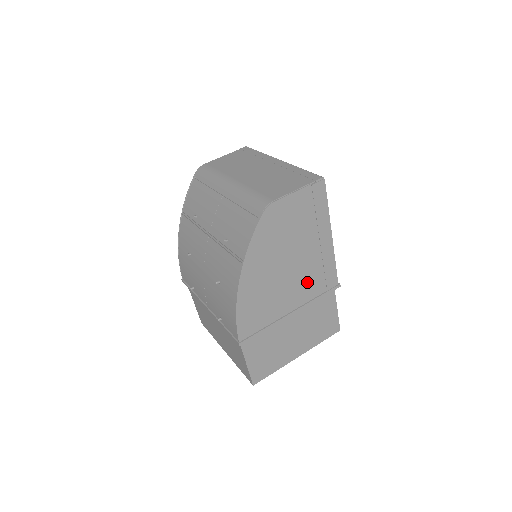
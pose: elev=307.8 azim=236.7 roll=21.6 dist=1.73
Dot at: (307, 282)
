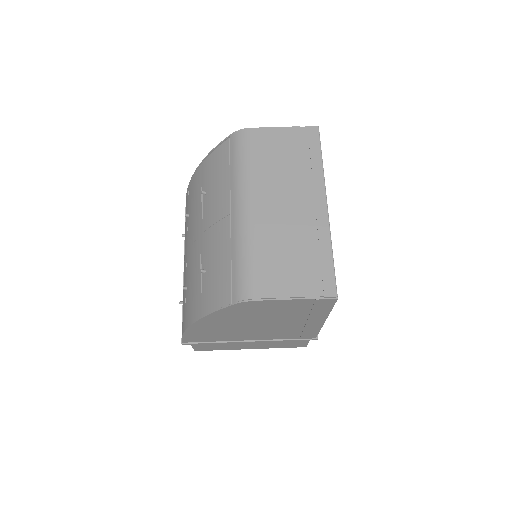
Dot at: (277, 333)
